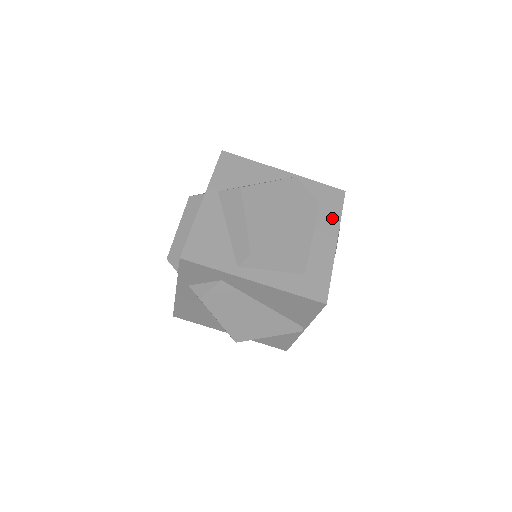
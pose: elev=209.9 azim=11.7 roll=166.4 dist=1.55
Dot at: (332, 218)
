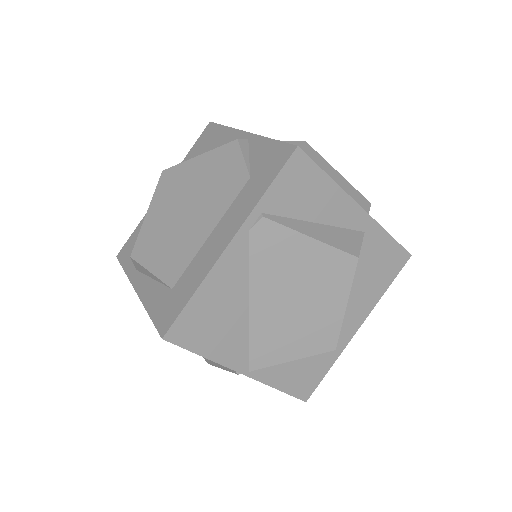
Dot at: (250, 200)
